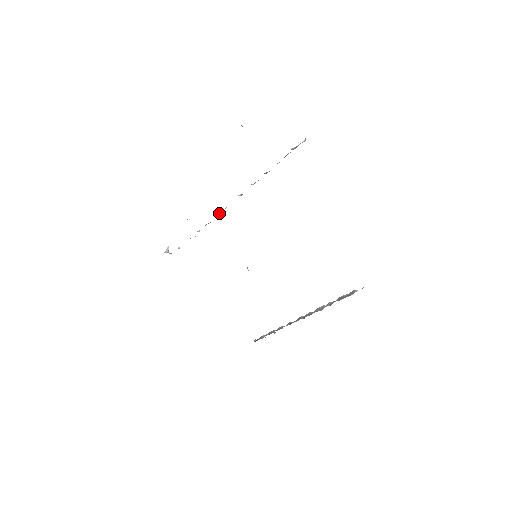
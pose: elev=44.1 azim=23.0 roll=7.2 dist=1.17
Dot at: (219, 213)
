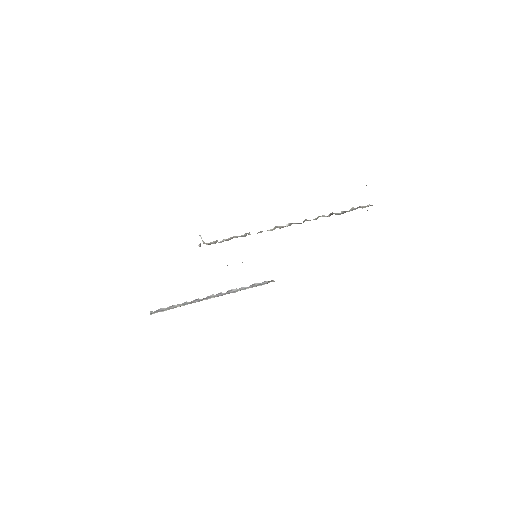
Dot at: (279, 226)
